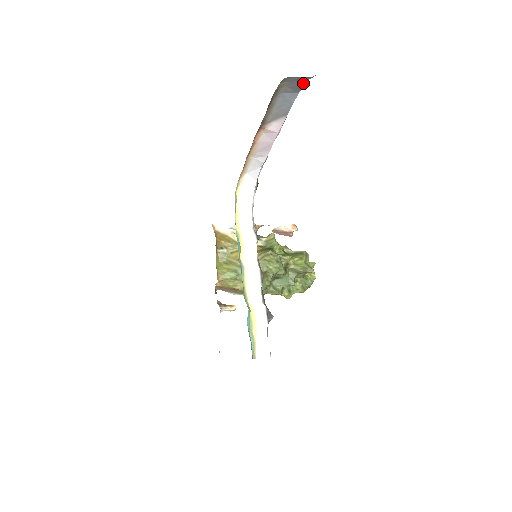
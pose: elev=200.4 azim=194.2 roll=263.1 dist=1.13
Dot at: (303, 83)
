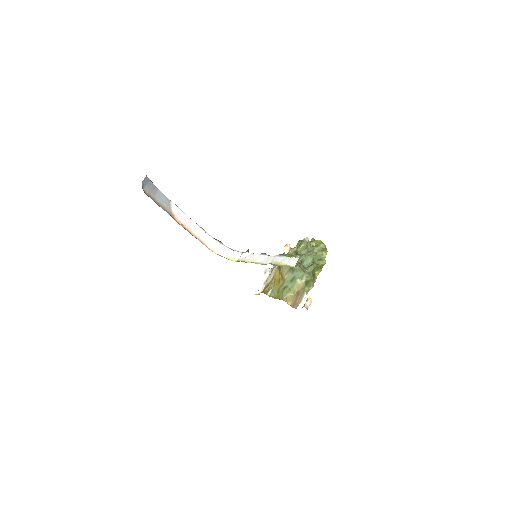
Dot at: (152, 184)
